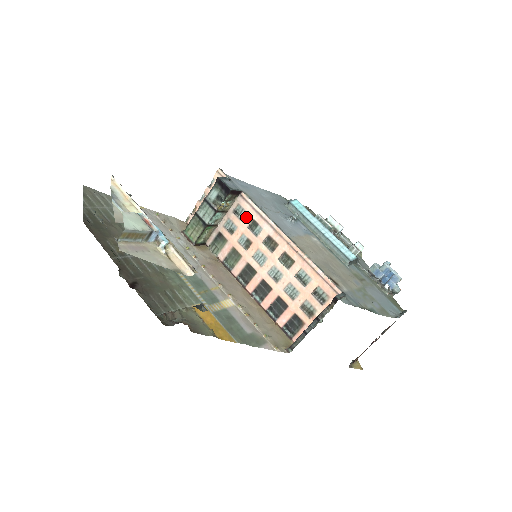
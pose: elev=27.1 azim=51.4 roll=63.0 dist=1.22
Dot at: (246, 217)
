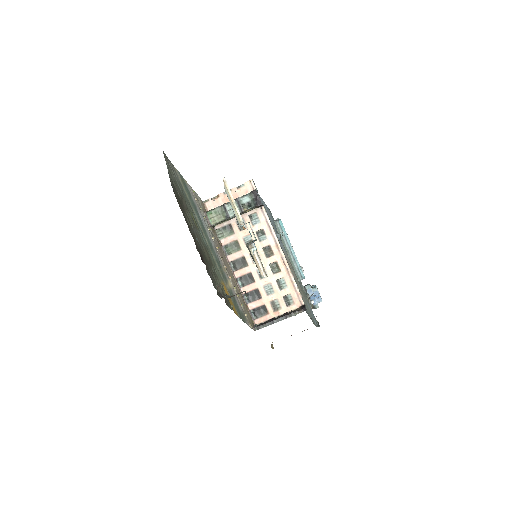
Dot at: (258, 224)
